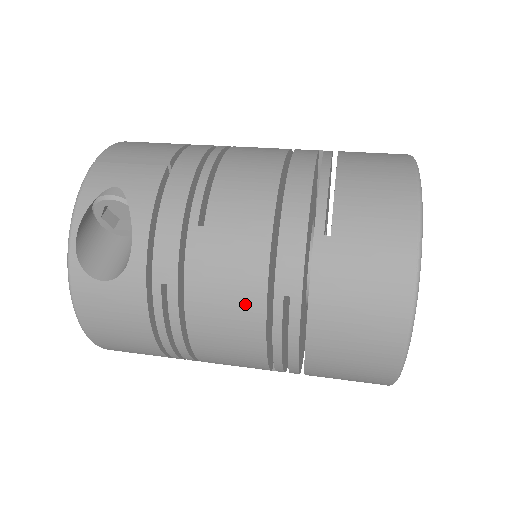
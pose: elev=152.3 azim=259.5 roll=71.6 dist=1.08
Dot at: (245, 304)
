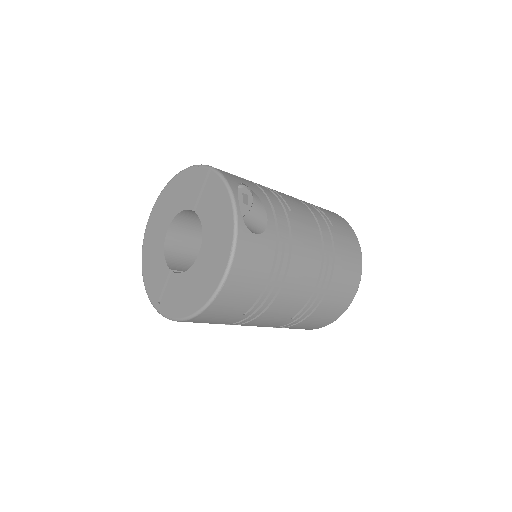
Dot at: (315, 255)
